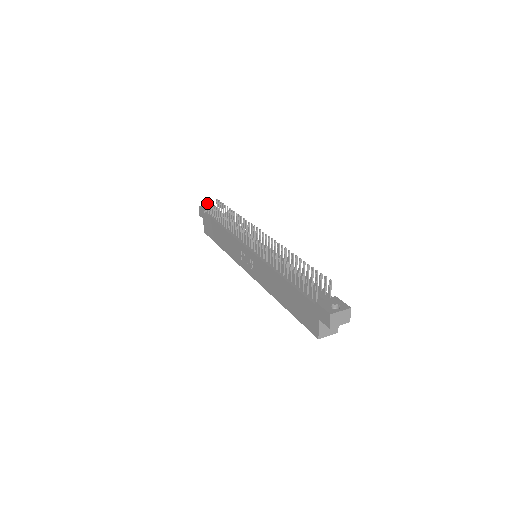
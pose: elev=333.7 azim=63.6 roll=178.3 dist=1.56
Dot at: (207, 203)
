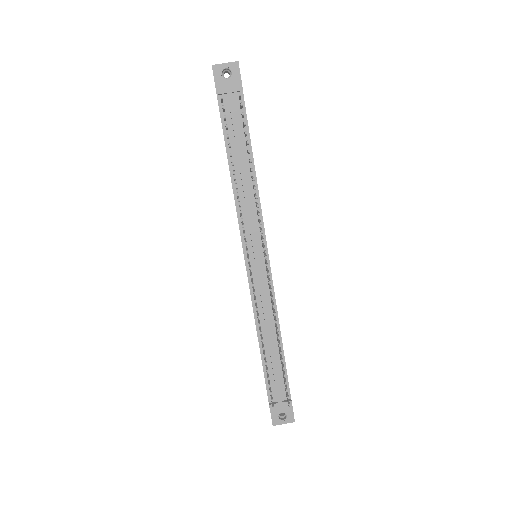
Dot at: (221, 99)
